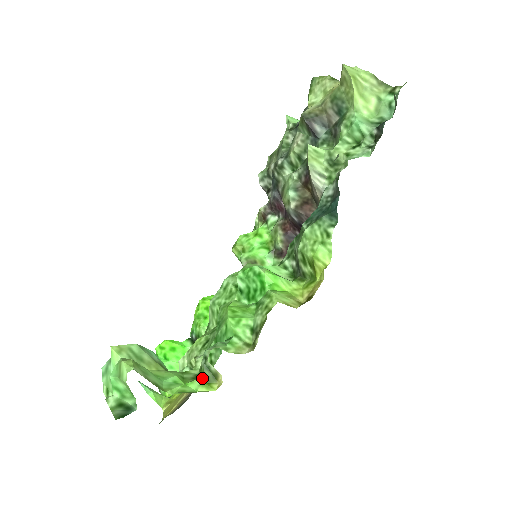
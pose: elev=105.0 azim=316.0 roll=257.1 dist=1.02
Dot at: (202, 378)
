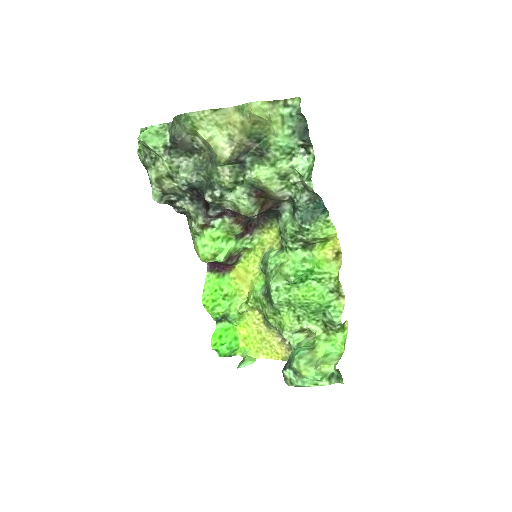
Dot at: (342, 331)
